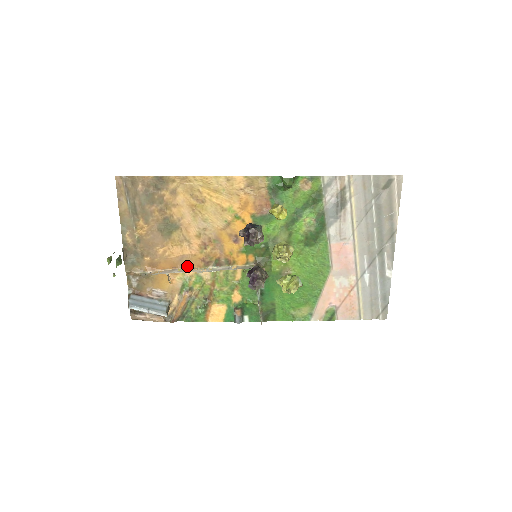
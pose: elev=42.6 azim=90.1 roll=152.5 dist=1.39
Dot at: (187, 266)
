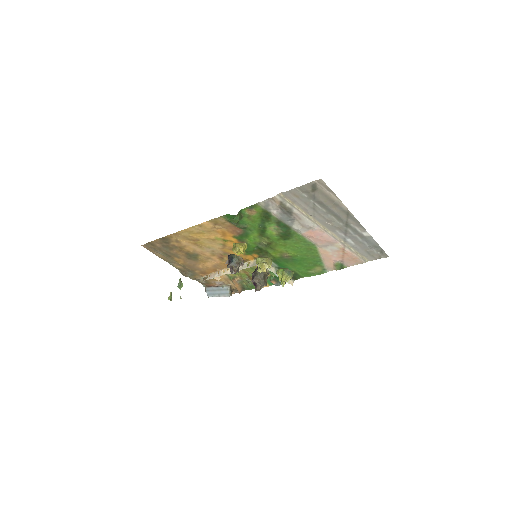
Dot at: (222, 268)
